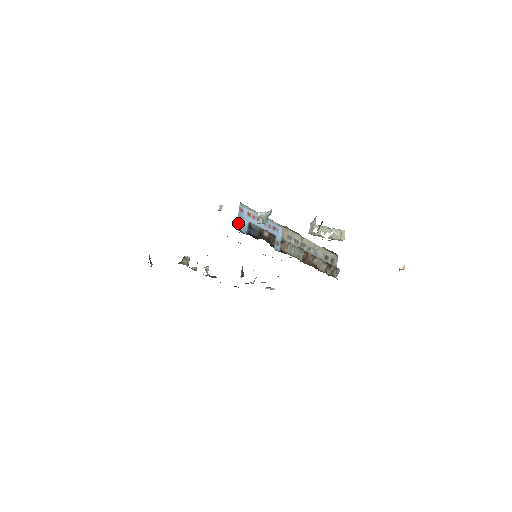
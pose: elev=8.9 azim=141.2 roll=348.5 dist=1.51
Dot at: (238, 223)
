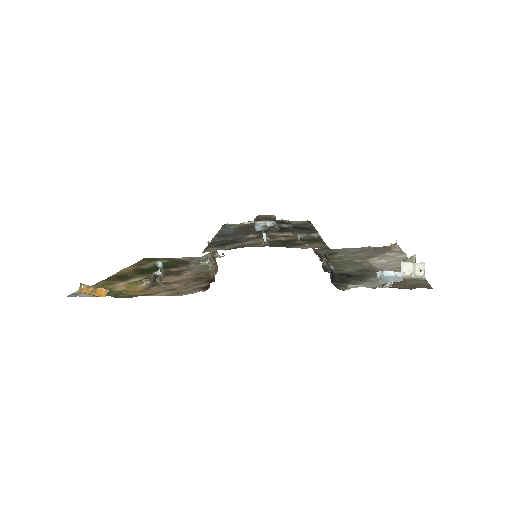
Dot at: occluded
